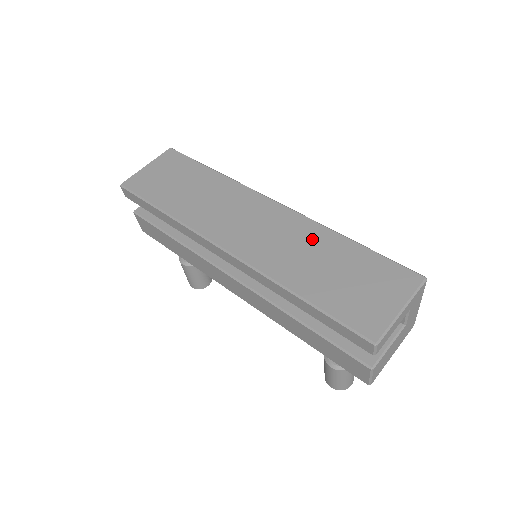
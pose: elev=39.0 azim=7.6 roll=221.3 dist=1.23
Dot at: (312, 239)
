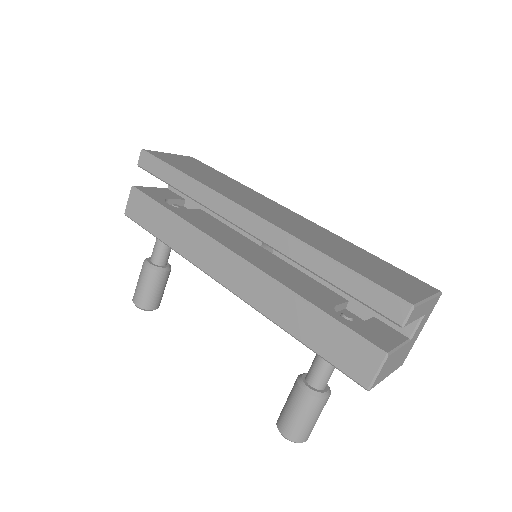
Dot at: (334, 239)
